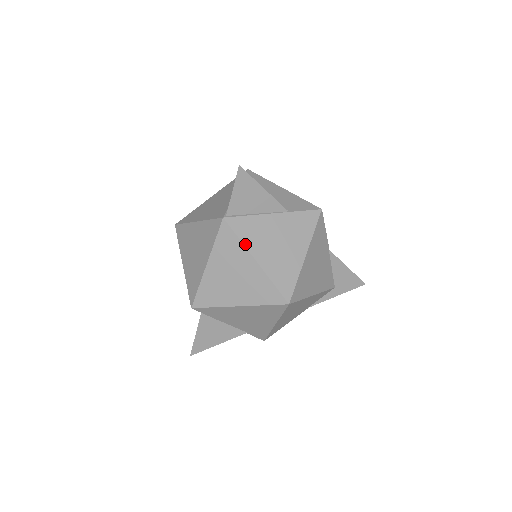
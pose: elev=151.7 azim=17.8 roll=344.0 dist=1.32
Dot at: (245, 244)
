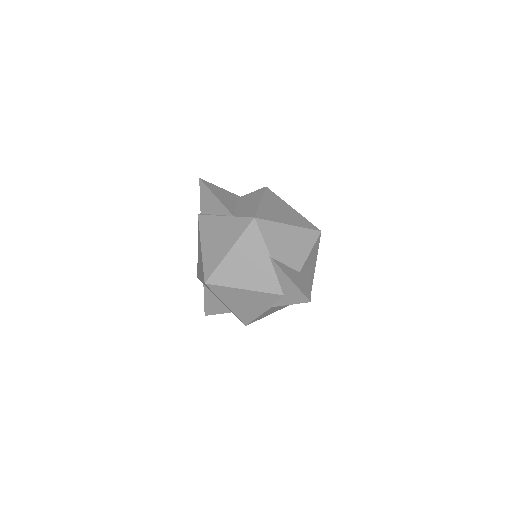
Dot at: (201, 234)
